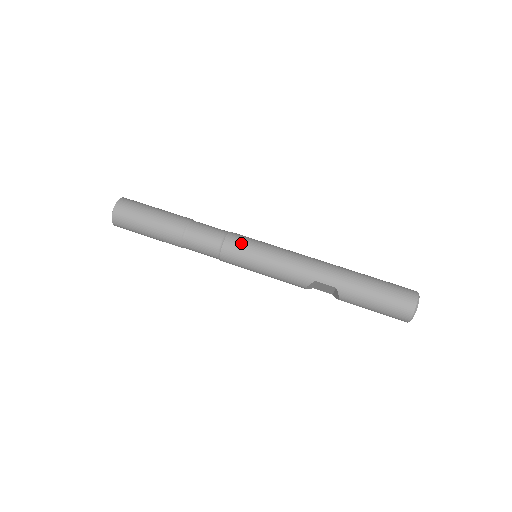
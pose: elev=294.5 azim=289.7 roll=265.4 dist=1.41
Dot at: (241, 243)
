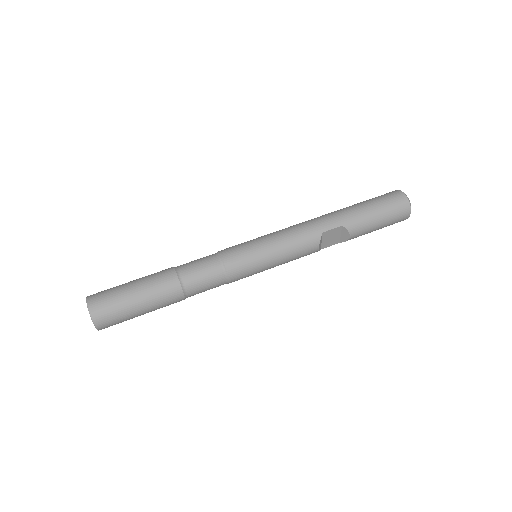
Dot at: (238, 249)
